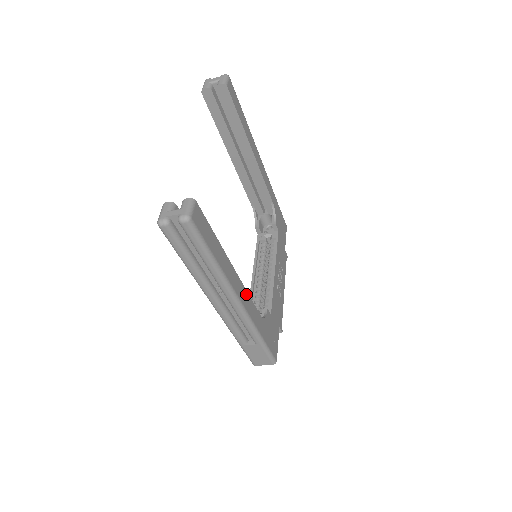
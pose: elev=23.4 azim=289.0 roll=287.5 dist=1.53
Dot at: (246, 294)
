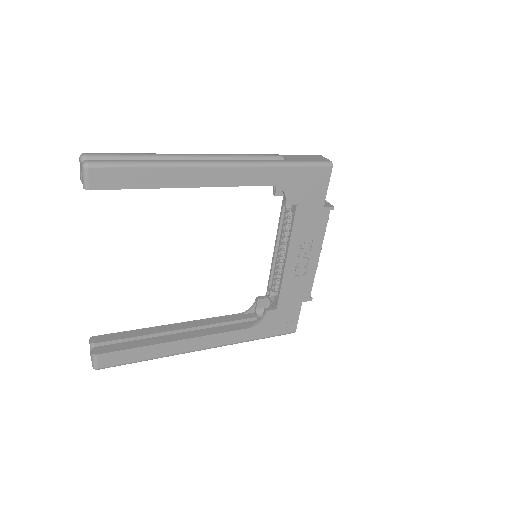
Dot at: (212, 337)
